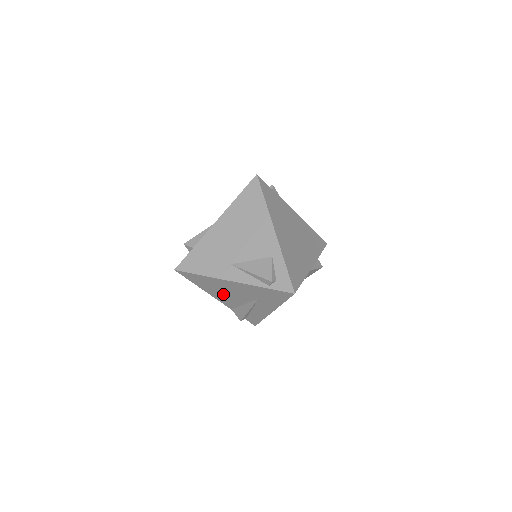
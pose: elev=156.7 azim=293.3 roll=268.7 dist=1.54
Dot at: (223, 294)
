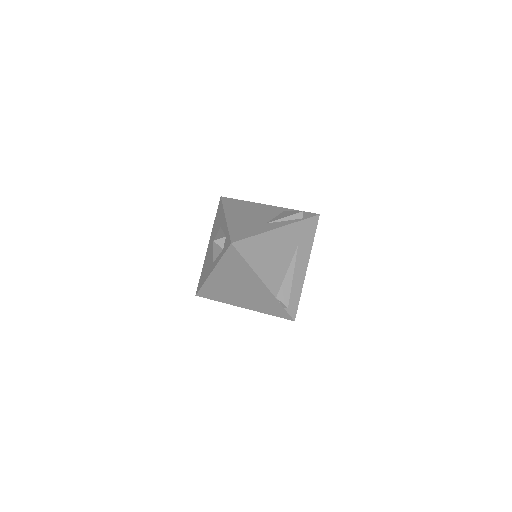
Dot at: (270, 264)
